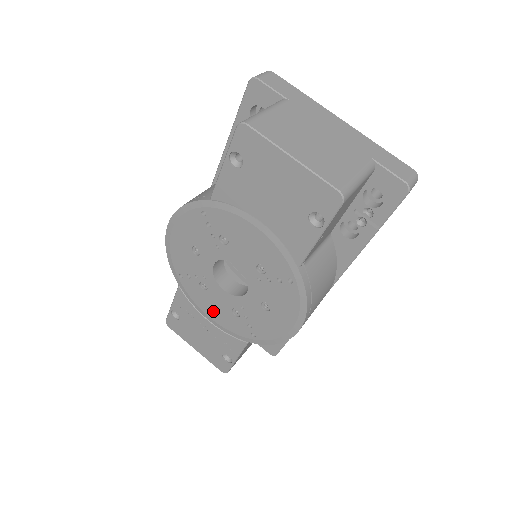
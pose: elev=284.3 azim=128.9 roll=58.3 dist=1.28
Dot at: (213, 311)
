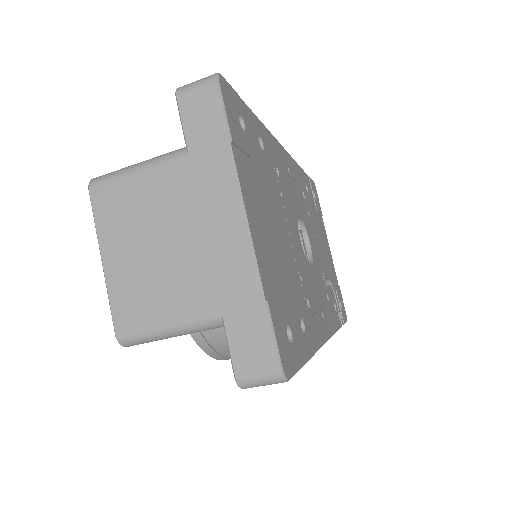
Dot at: occluded
